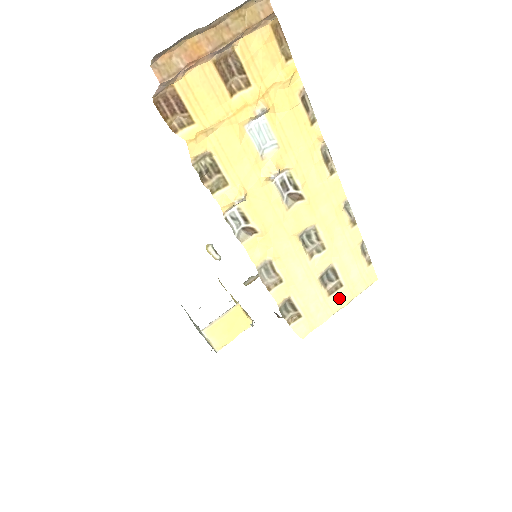
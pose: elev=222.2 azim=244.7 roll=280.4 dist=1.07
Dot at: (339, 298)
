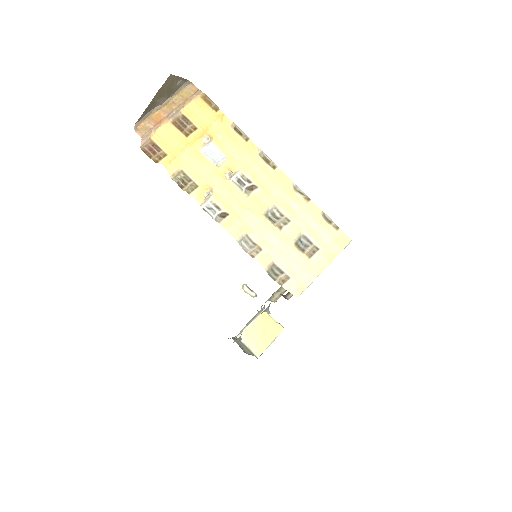
Dot at: (320, 260)
